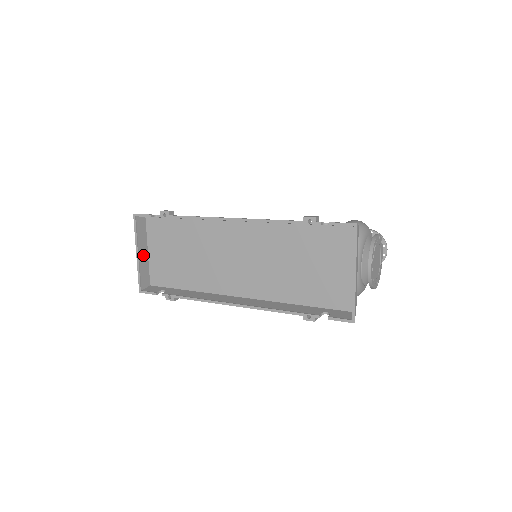
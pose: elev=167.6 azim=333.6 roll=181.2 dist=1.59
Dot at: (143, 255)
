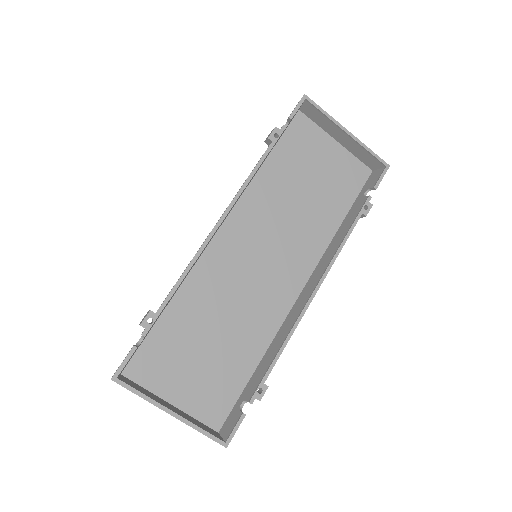
Dot at: (174, 410)
